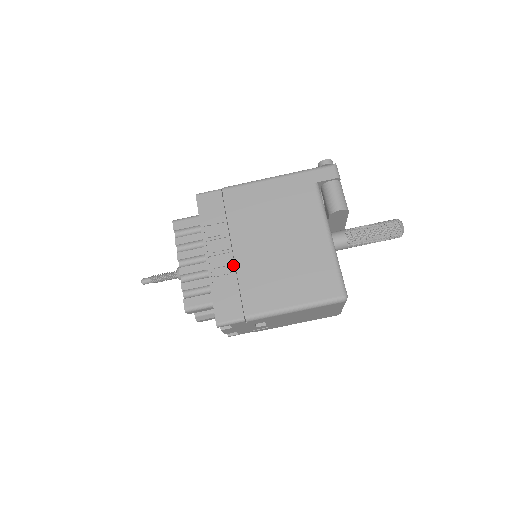
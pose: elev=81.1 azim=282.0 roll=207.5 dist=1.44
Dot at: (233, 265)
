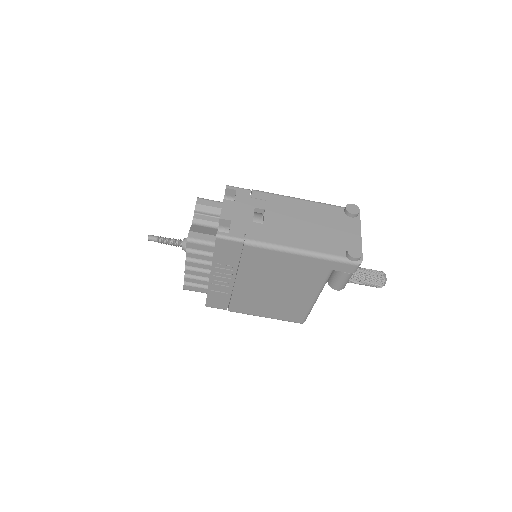
Dot at: (231, 287)
